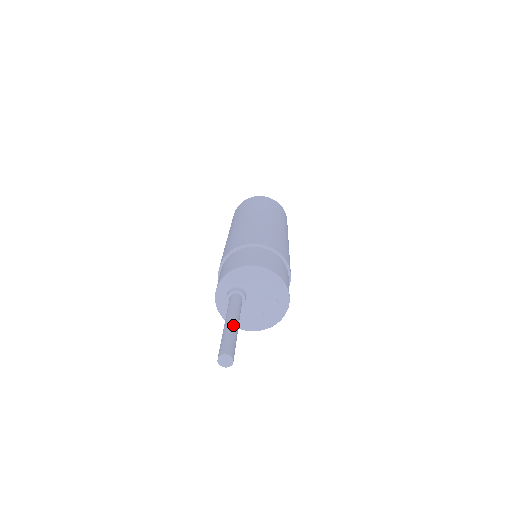
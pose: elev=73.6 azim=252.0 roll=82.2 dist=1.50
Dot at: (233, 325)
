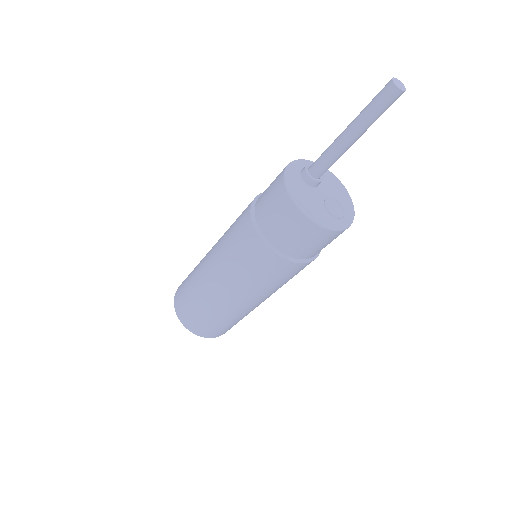
Dot at: occluded
